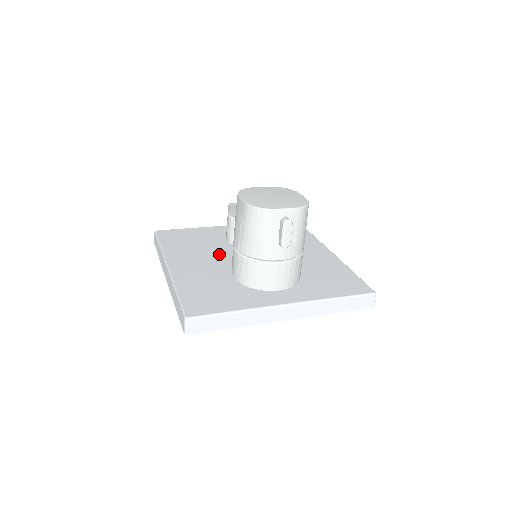
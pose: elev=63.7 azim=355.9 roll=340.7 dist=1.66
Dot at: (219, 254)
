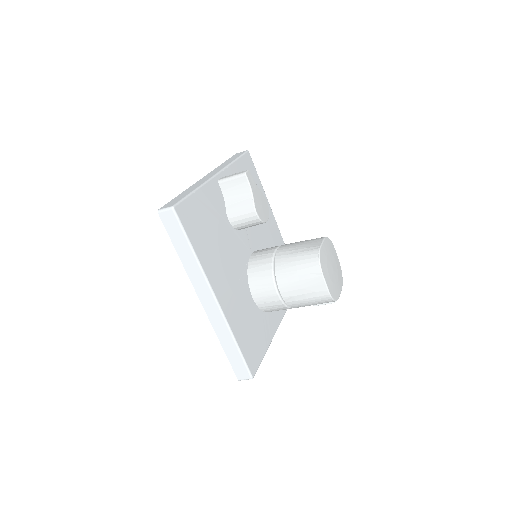
Dot at: (235, 256)
